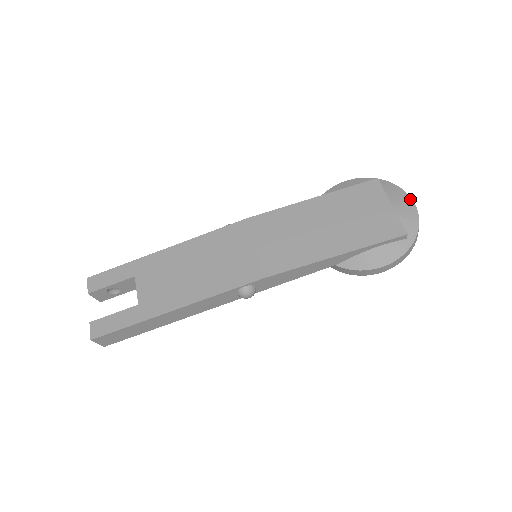
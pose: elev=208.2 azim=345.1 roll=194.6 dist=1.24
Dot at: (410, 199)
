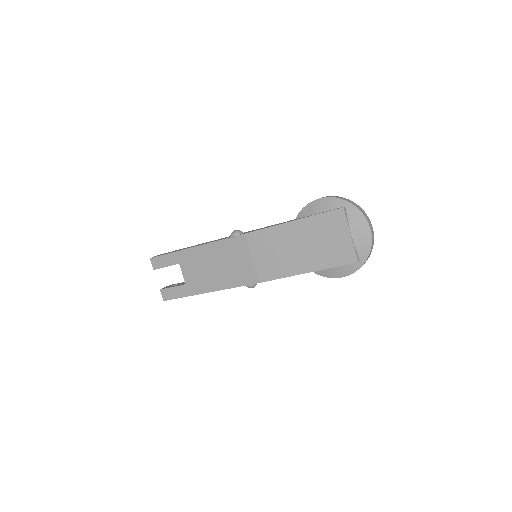
Dot at: (368, 226)
